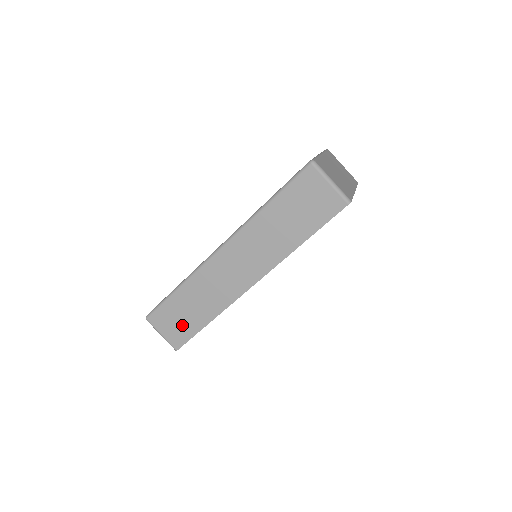
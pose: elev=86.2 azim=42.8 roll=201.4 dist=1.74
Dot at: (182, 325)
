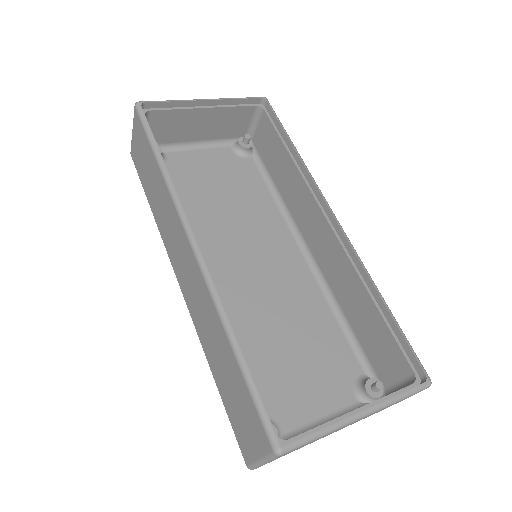
Dot at: (142, 165)
